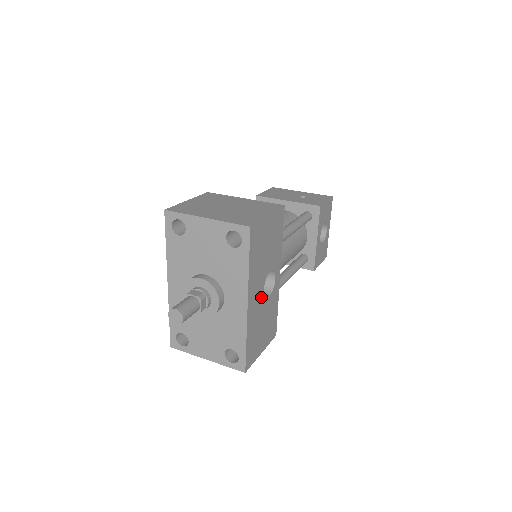
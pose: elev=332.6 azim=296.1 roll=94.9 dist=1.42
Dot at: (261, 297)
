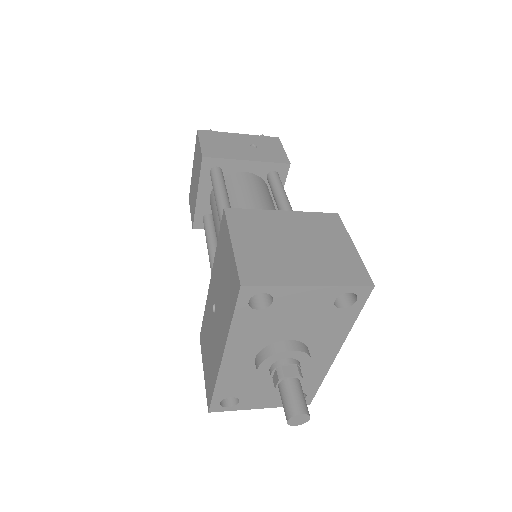
Dot at: occluded
